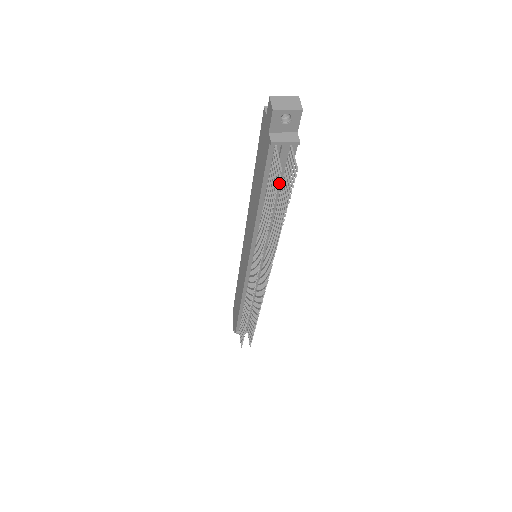
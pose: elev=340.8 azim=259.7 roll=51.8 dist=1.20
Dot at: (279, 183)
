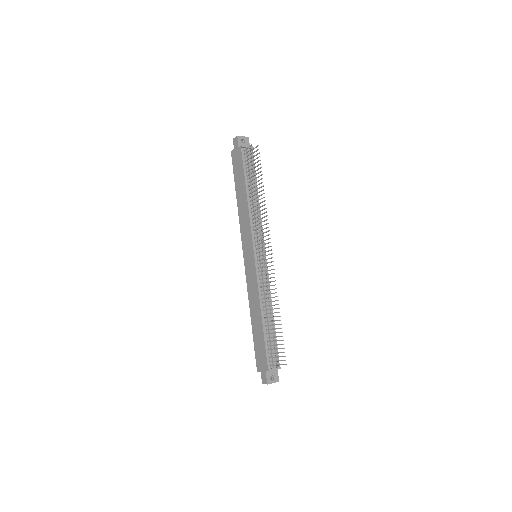
Dot at: occluded
